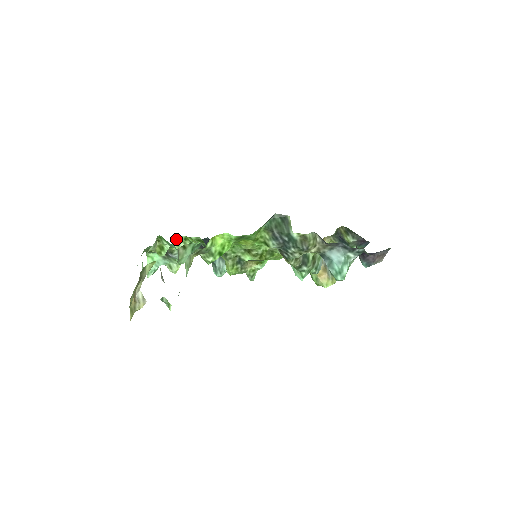
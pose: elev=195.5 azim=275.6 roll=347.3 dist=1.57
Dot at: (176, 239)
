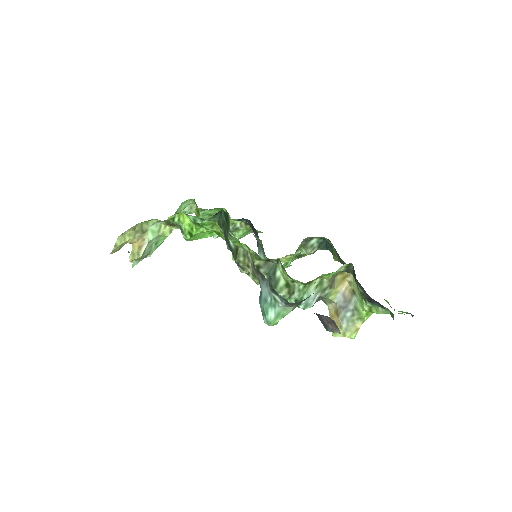
Dot at: (218, 209)
